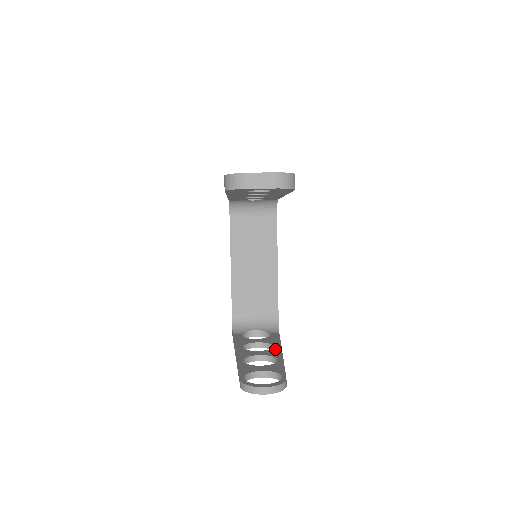
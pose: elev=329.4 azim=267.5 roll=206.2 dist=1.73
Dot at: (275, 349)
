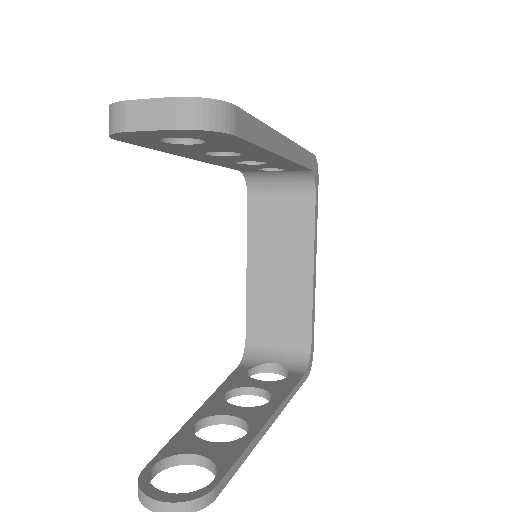
Dot at: (266, 407)
